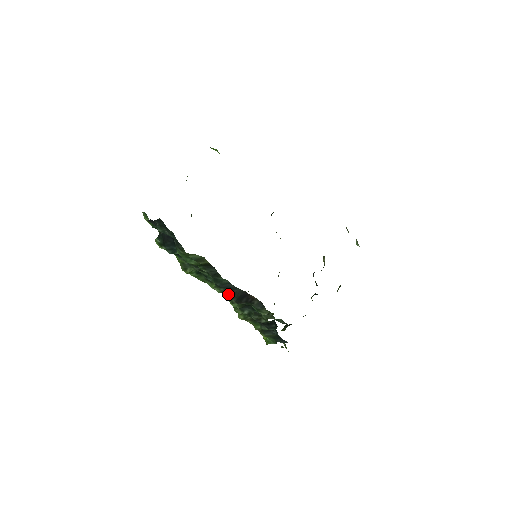
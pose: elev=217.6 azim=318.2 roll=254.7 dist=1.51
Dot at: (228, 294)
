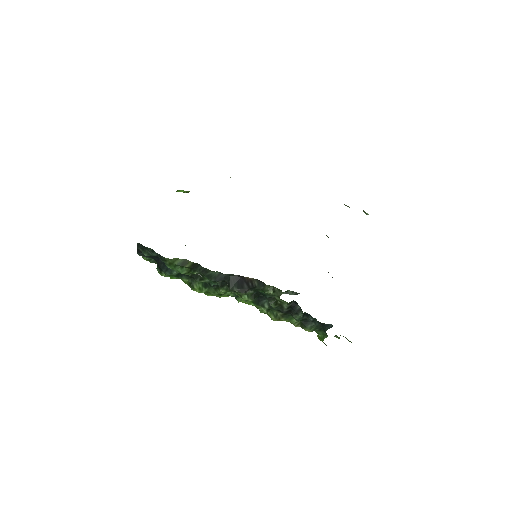
Dot at: (228, 286)
